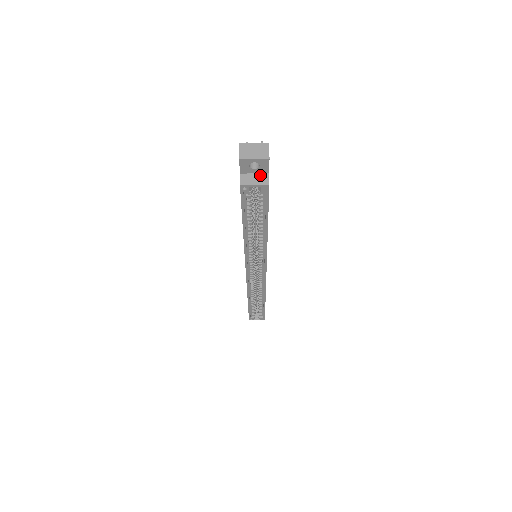
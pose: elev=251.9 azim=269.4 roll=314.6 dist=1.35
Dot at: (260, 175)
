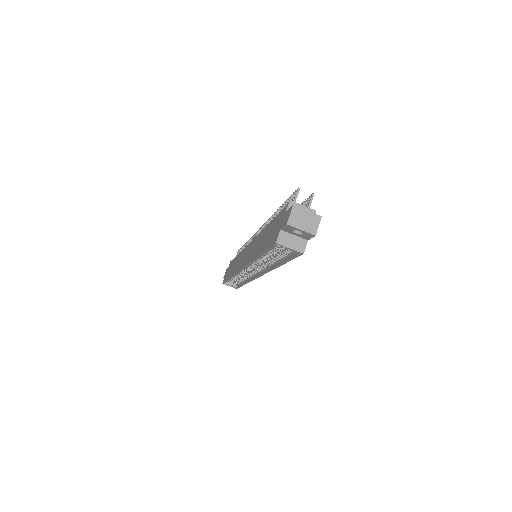
Dot at: (299, 239)
